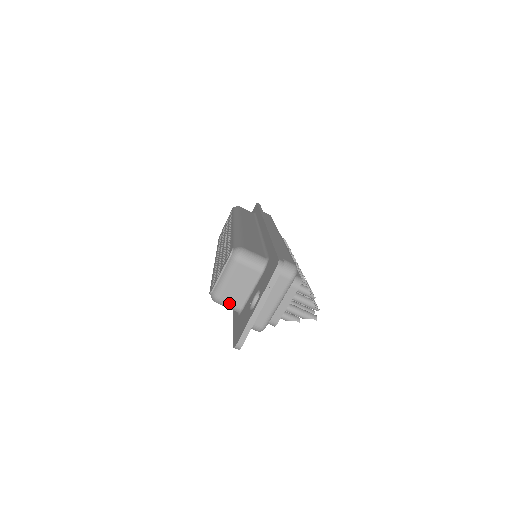
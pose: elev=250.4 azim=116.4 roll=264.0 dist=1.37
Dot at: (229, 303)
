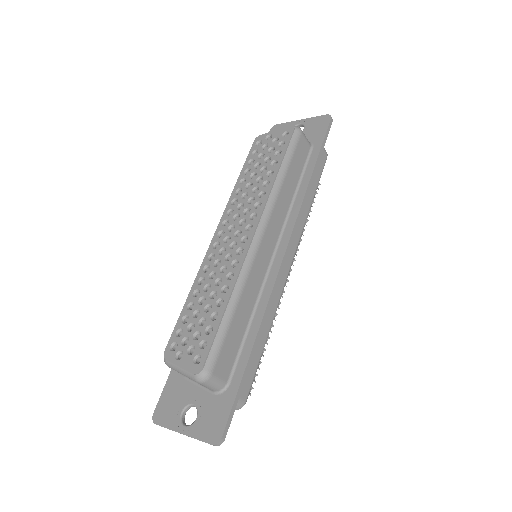
Dot at: occluded
